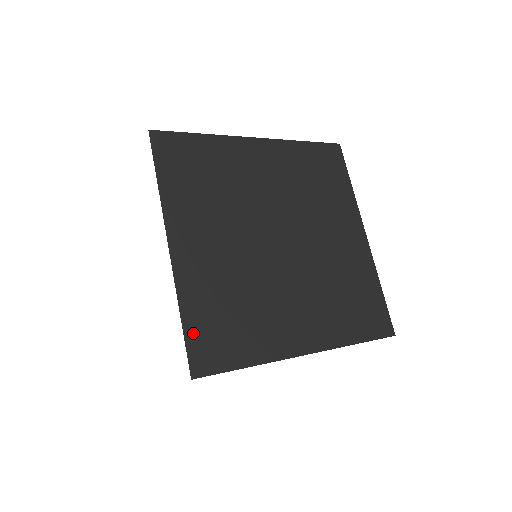
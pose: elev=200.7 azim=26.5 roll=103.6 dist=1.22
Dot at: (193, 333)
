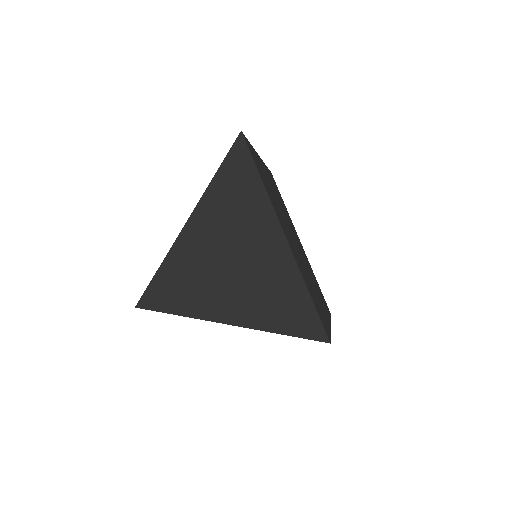
Dot at: (316, 308)
